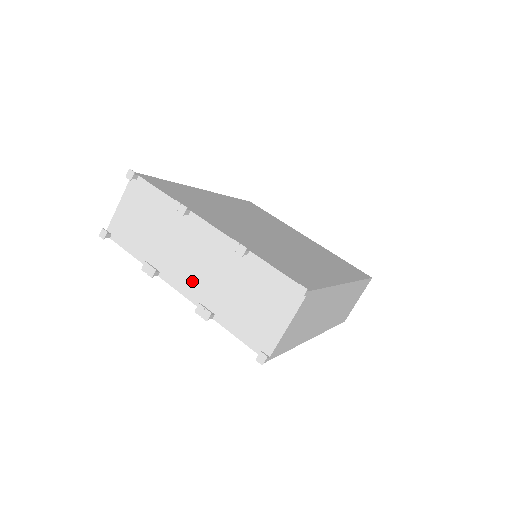
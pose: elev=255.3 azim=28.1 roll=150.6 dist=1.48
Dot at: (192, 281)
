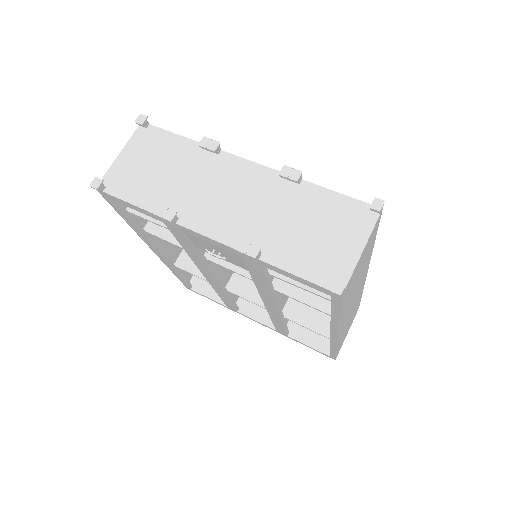
Dot at: (226, 221)
